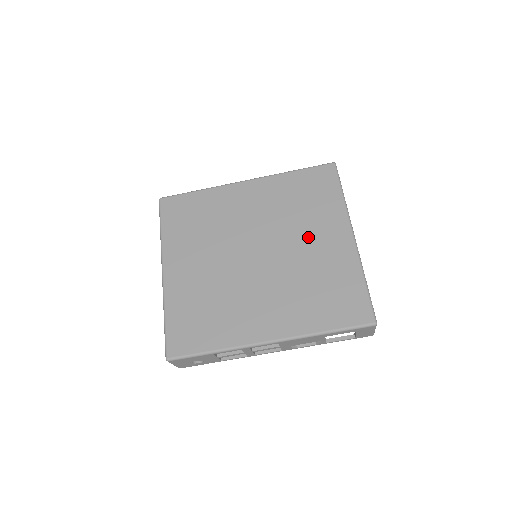
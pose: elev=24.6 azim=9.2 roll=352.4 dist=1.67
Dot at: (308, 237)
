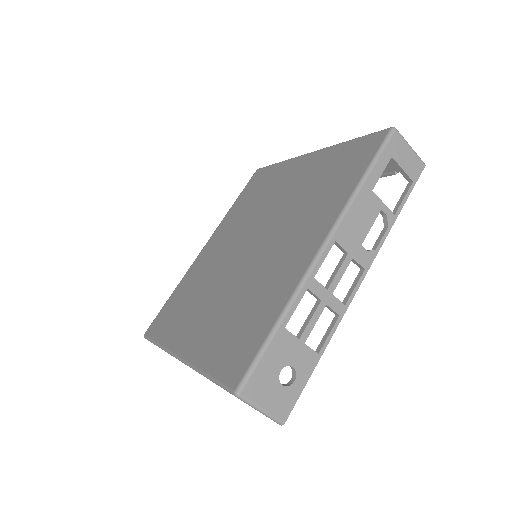
Dot at: (279, 193)
